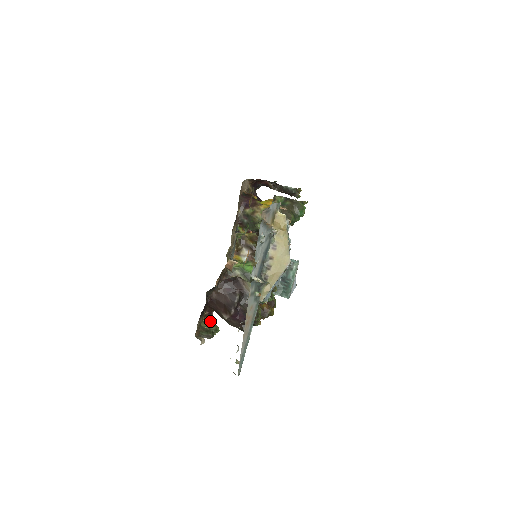
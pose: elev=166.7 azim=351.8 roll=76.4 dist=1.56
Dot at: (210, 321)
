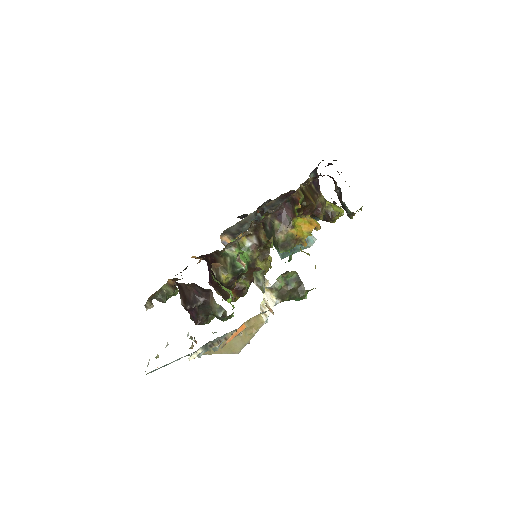
Dot at: (175, 283)
